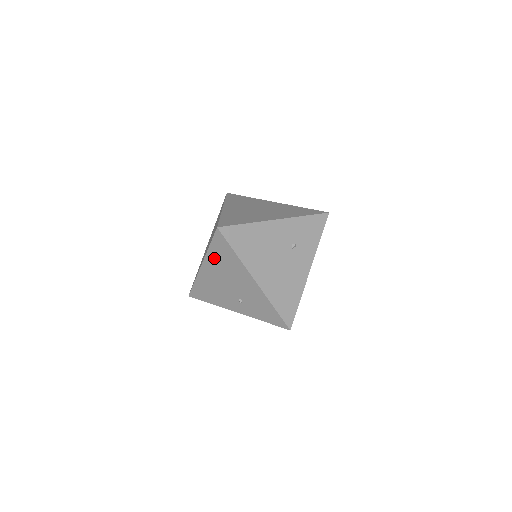
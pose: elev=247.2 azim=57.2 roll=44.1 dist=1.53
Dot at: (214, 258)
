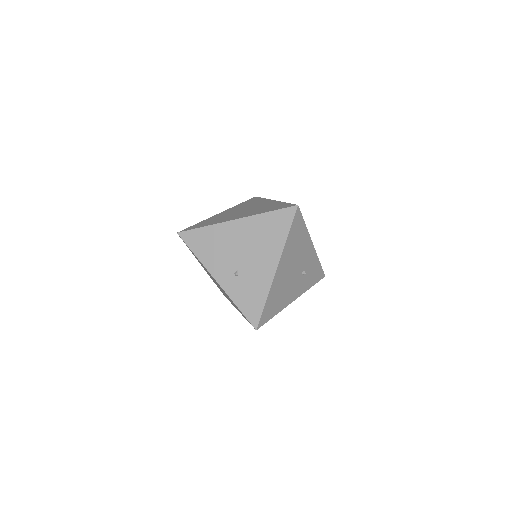
Dot at: (259, 223)
